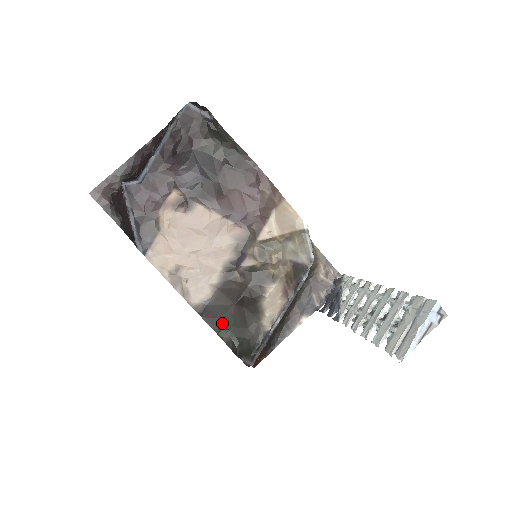
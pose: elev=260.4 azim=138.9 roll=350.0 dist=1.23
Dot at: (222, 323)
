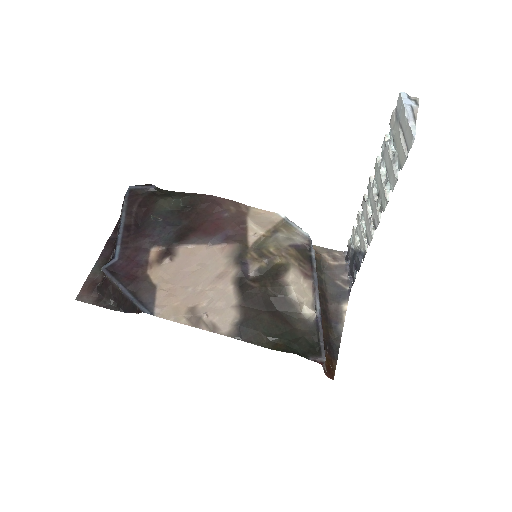
Dot at: (266, 335)
